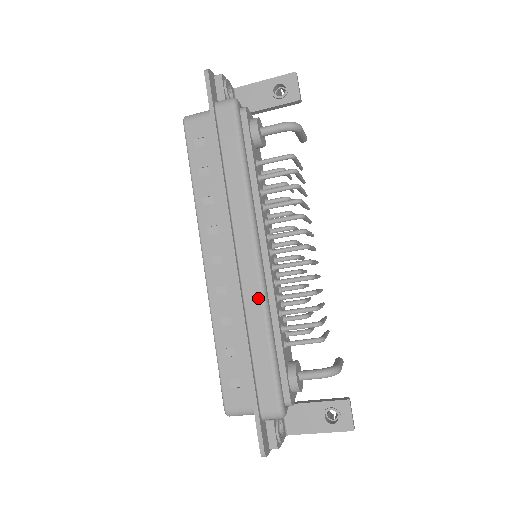
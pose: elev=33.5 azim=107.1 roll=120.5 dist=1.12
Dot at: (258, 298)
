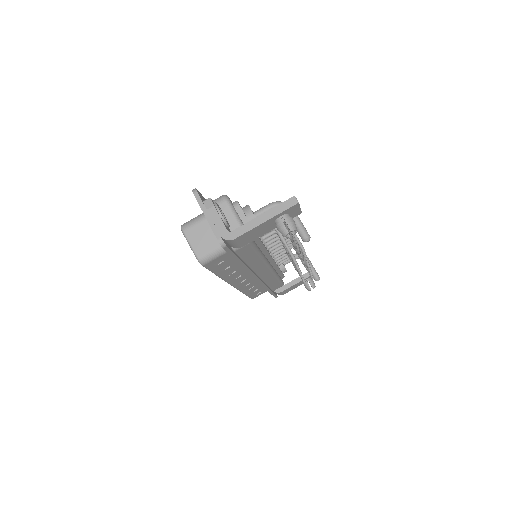
Dot at: occluded
